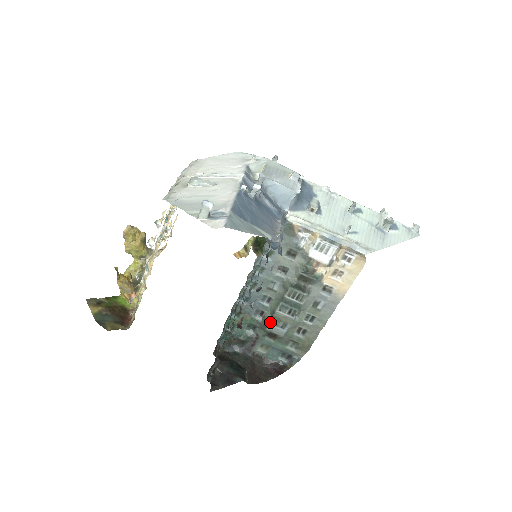
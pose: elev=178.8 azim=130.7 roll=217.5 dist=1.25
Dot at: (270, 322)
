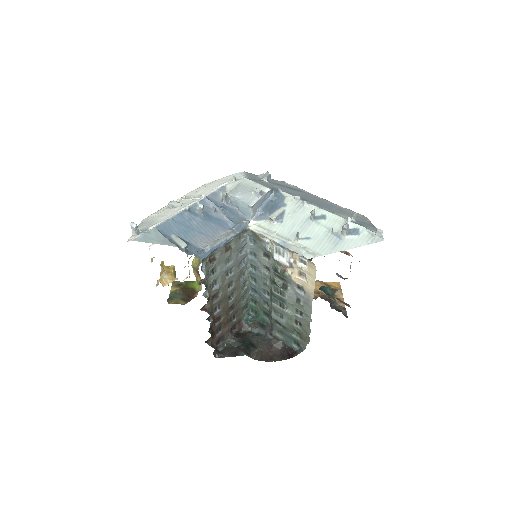
Dot at: (272, 312)
